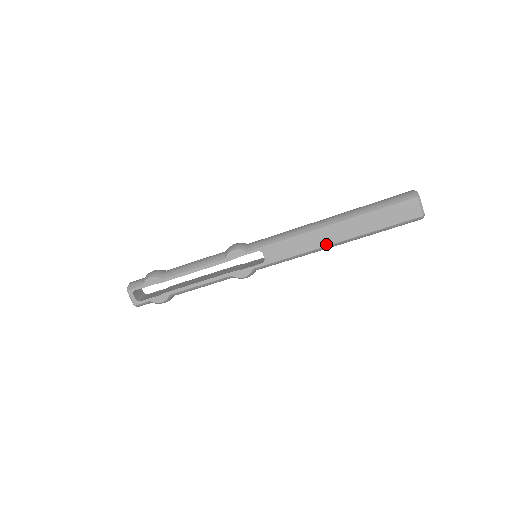
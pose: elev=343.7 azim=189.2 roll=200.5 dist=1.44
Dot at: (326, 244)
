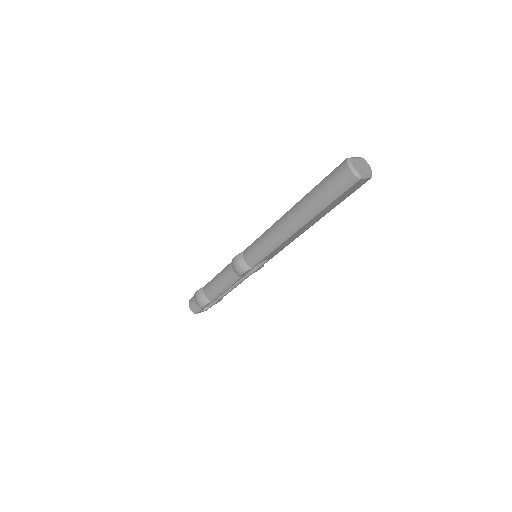
Dot at: occluded
